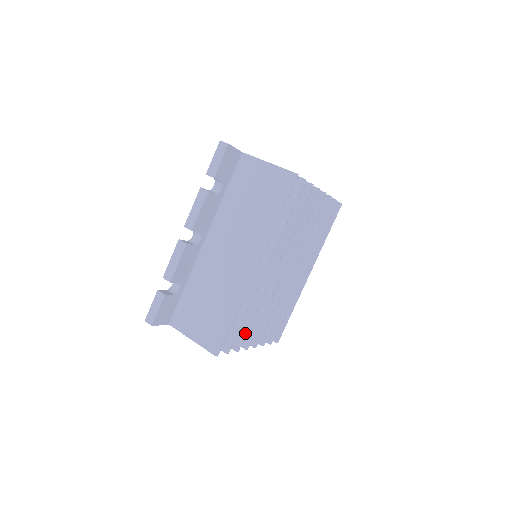
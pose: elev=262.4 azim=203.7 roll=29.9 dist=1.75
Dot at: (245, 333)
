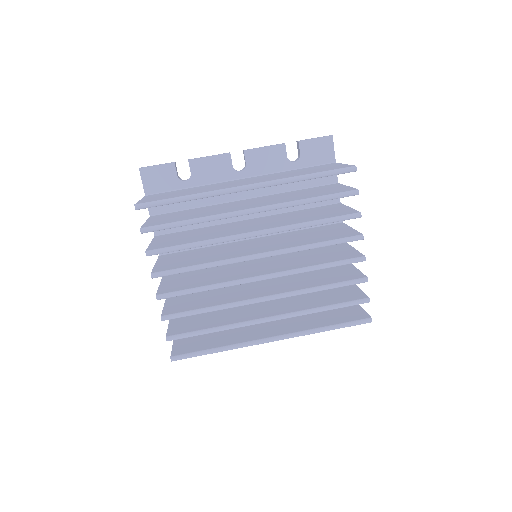
Dot at: (171, 248)
